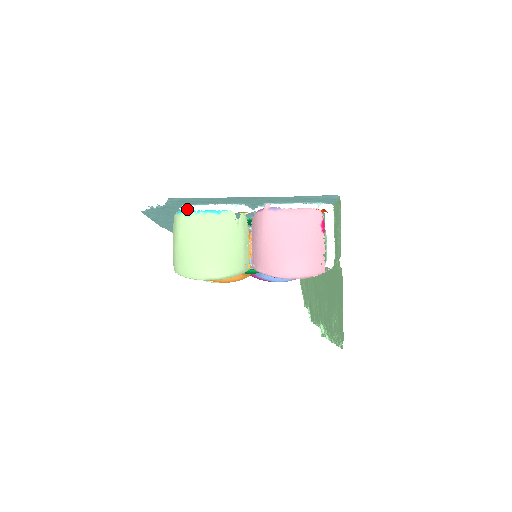
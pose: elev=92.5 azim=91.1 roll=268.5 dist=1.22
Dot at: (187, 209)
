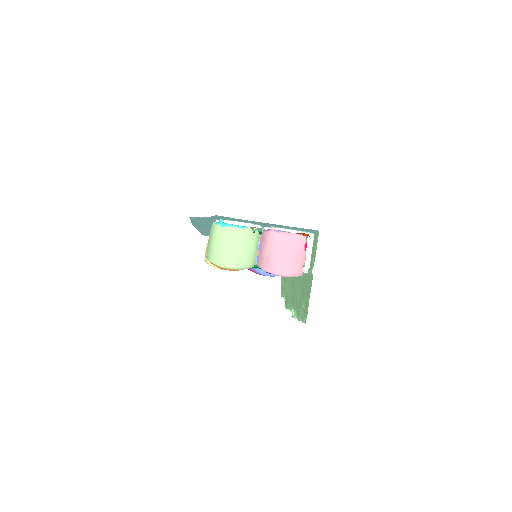
Dot at: (223, 222)
